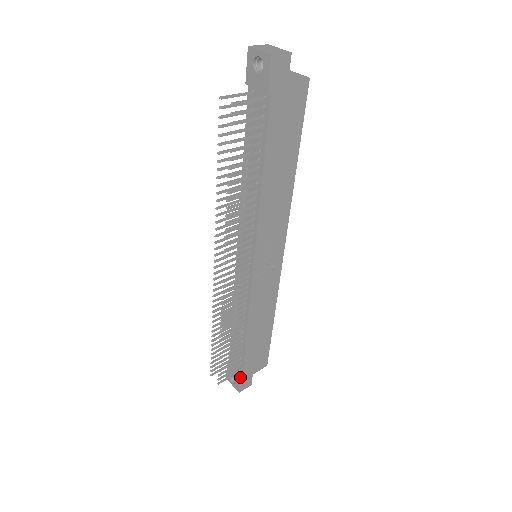
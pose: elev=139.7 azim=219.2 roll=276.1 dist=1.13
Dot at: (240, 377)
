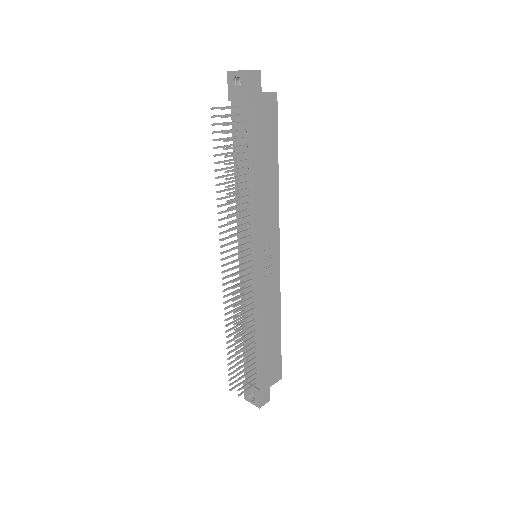
Dot at: (258, 389)
